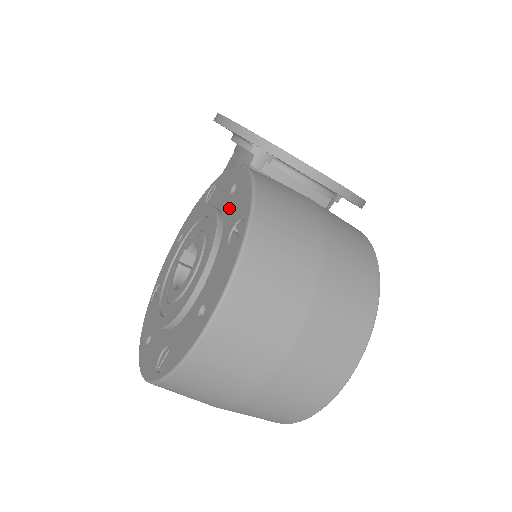
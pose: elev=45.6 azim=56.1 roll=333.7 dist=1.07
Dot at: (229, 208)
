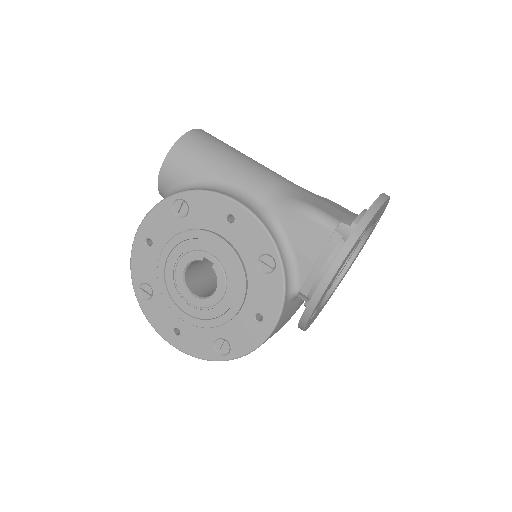
Dot at: (242, 323)
